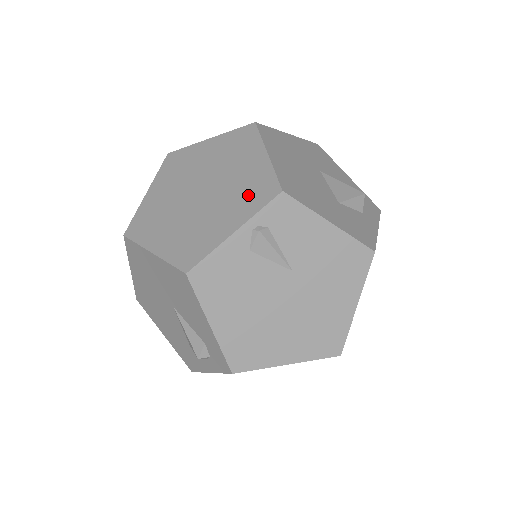
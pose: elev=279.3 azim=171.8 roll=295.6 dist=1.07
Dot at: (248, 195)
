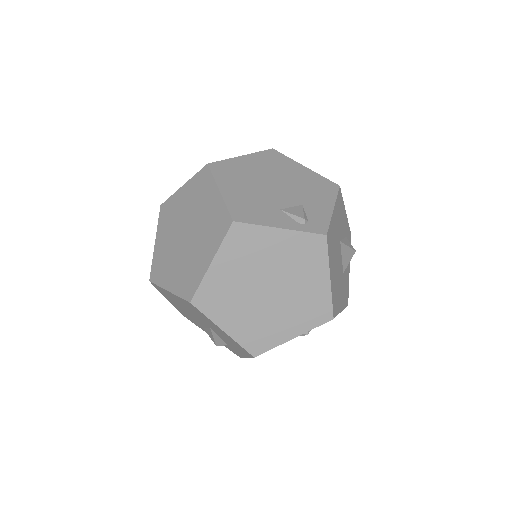
Dot at: (309, 312)
